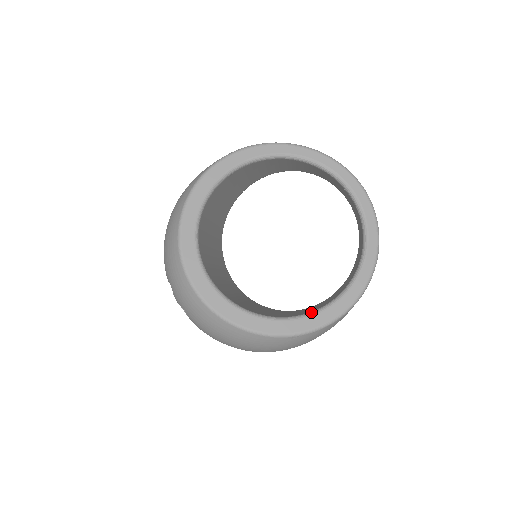
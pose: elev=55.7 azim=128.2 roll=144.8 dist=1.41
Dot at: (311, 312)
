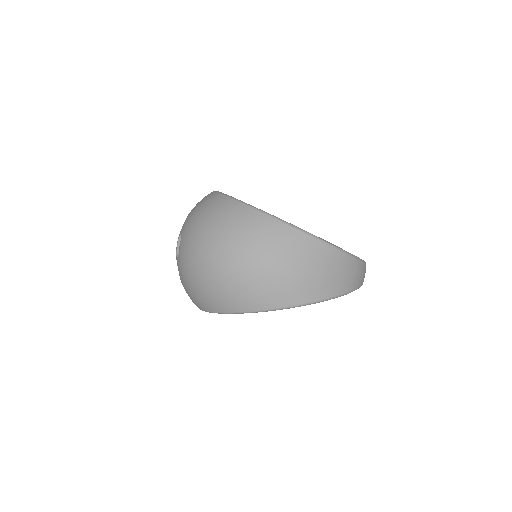
Dot at: occluded
